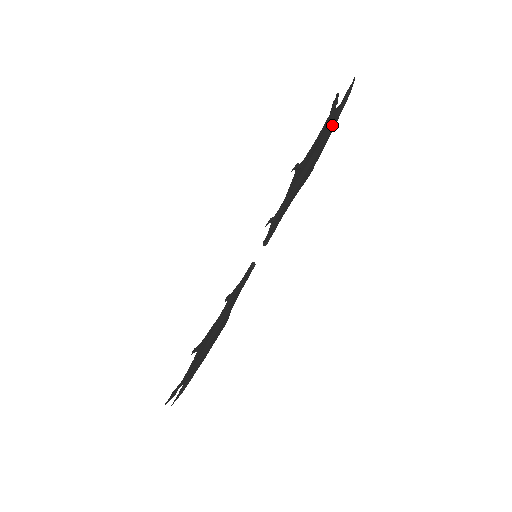
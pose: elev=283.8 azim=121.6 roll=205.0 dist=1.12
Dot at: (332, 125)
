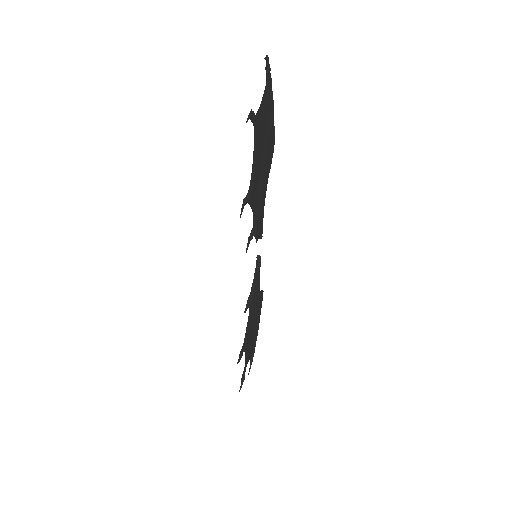
Dot at: (268, 108)
